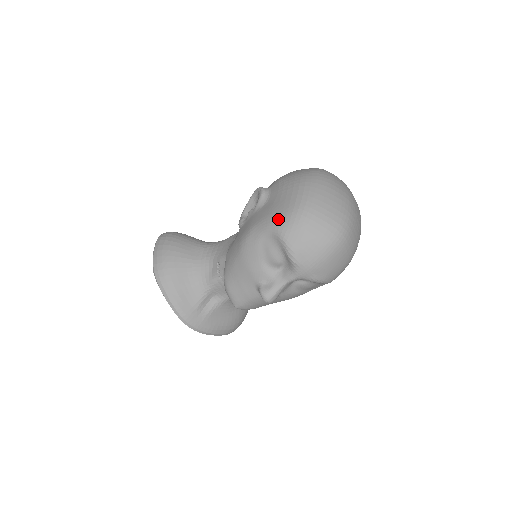
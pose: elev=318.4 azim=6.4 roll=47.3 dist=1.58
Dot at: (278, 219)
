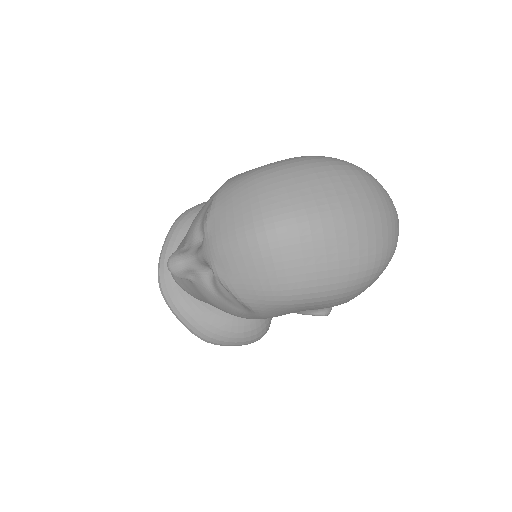
Dot at: (239, 174)
